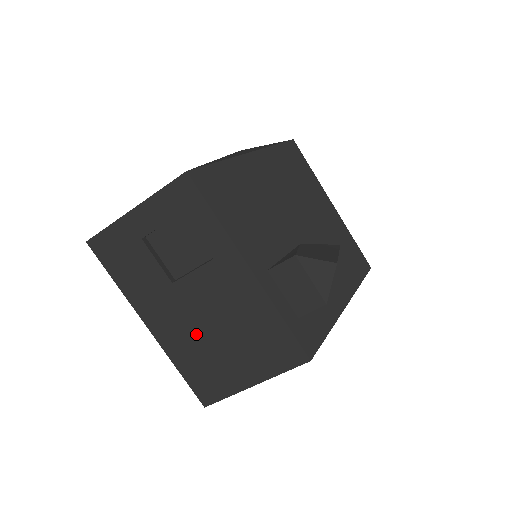
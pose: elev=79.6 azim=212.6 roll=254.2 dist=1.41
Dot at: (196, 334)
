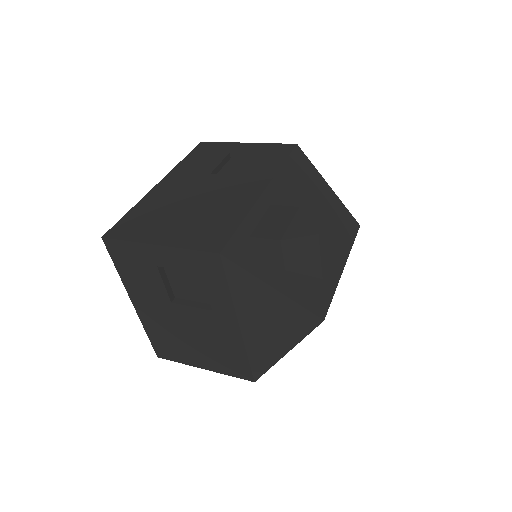
Dot at: (178, 199)
